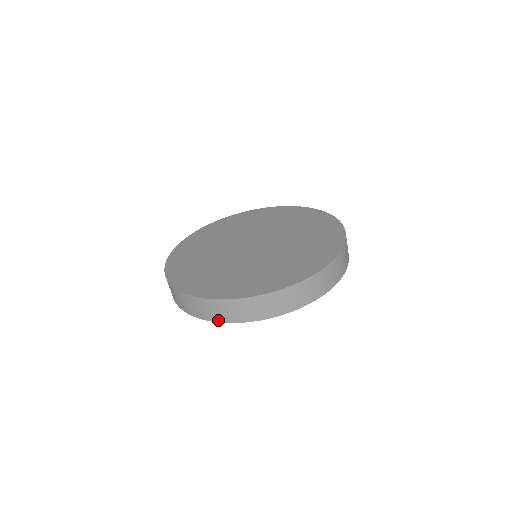
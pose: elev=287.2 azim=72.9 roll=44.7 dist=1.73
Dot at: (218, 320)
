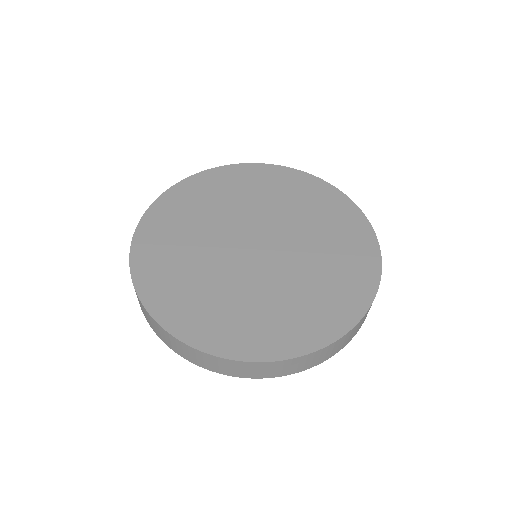
Dot at: (227, 374)
